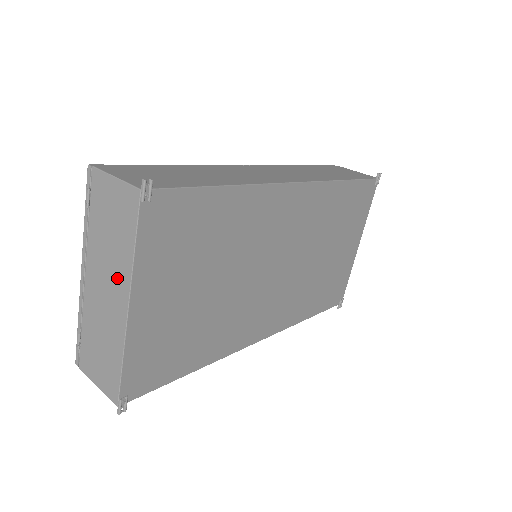
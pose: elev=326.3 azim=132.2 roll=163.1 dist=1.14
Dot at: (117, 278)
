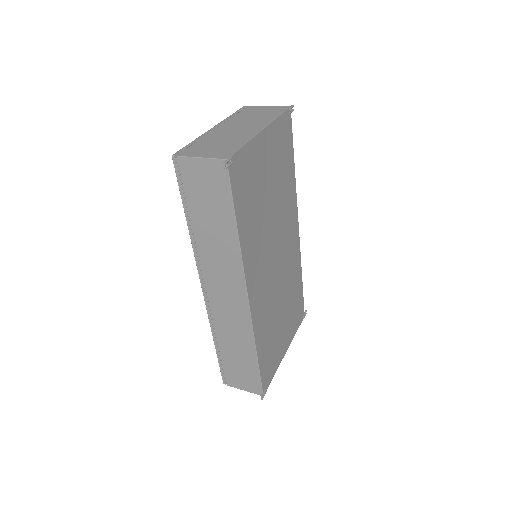
Dot at: (256, 123)
